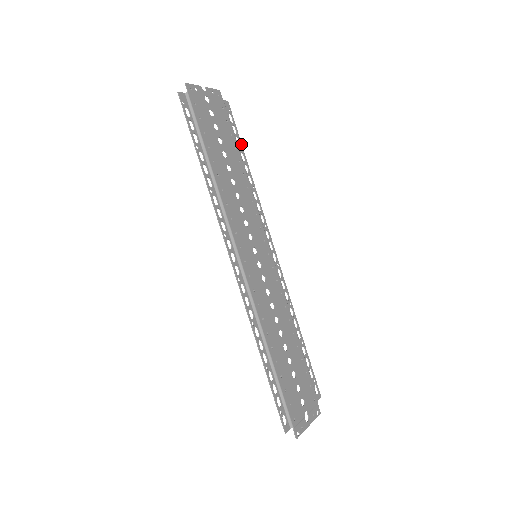
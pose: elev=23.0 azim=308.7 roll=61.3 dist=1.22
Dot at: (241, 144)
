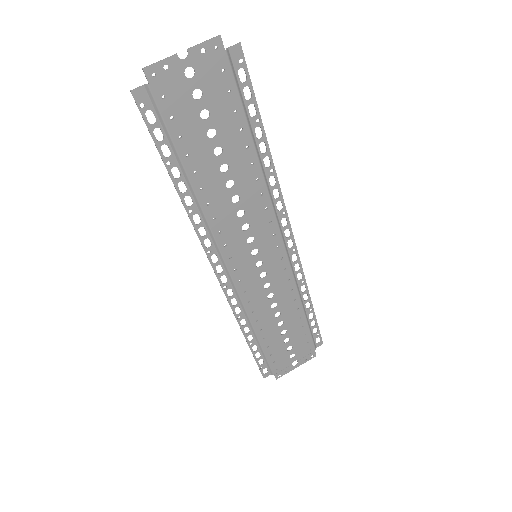
Dot at: (258, 112)
